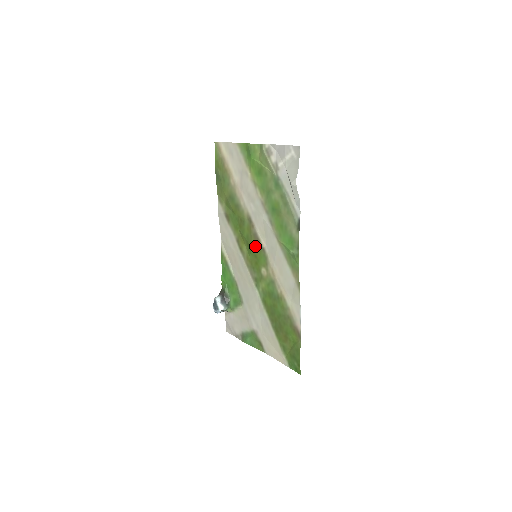
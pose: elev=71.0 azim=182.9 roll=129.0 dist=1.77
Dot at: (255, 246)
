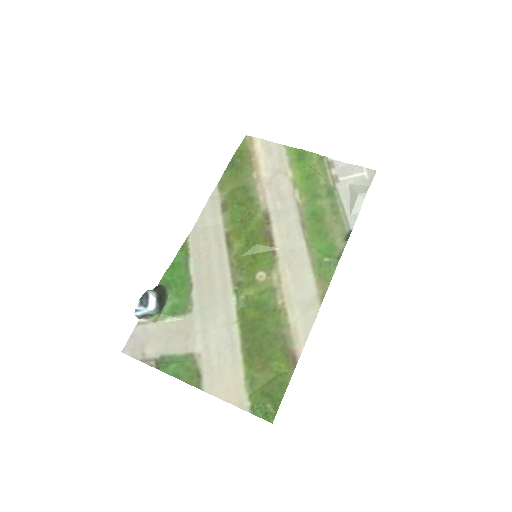
Dot at: (263, 244)
